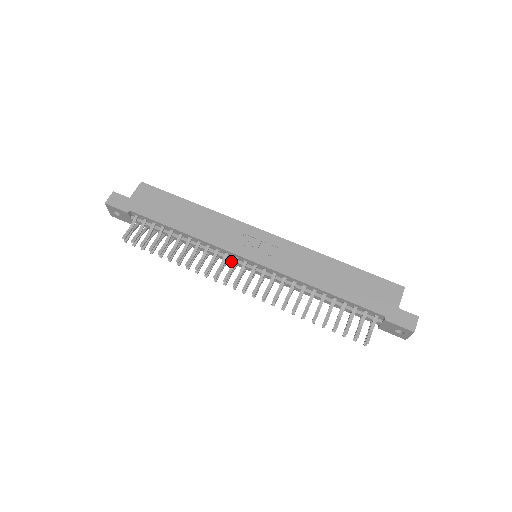
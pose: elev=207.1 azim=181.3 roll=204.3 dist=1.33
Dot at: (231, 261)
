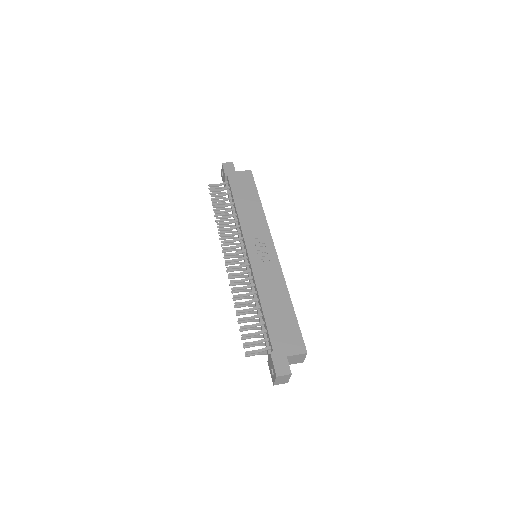
Dot at: occluded
